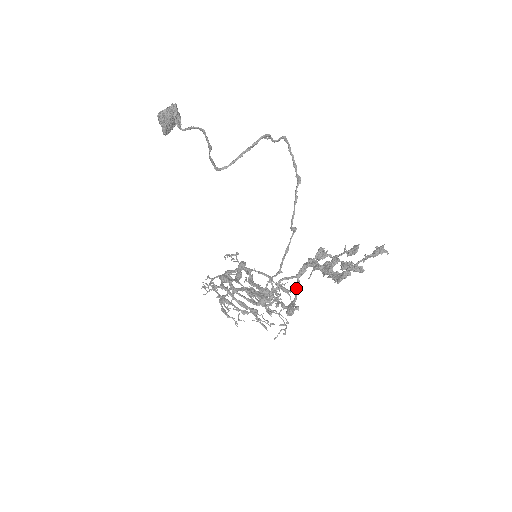
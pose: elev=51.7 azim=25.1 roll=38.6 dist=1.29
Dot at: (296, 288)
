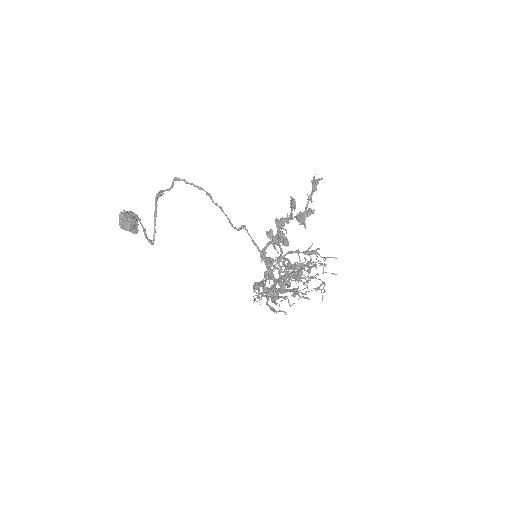
Dot at: occluded
